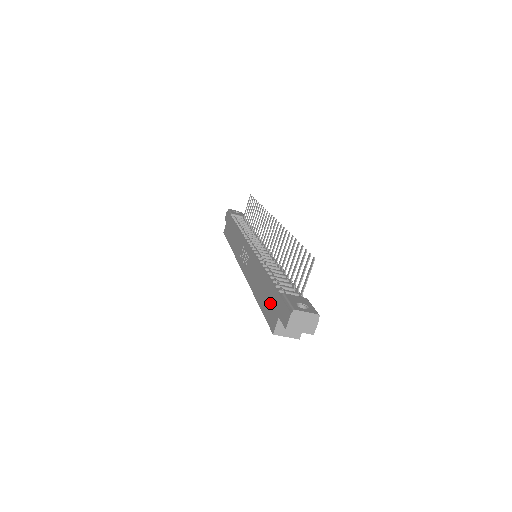
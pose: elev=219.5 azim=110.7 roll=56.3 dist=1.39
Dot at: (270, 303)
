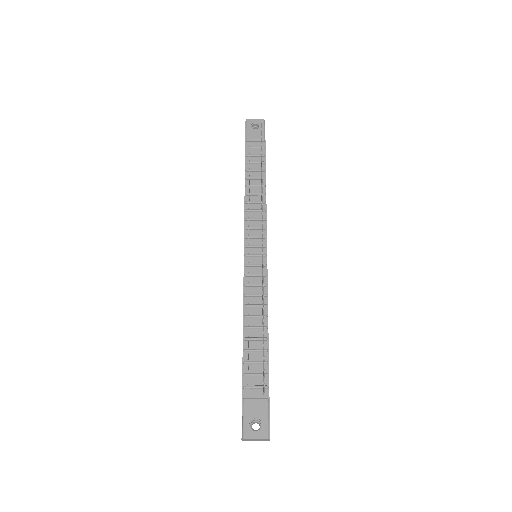
Dot at: occluded
